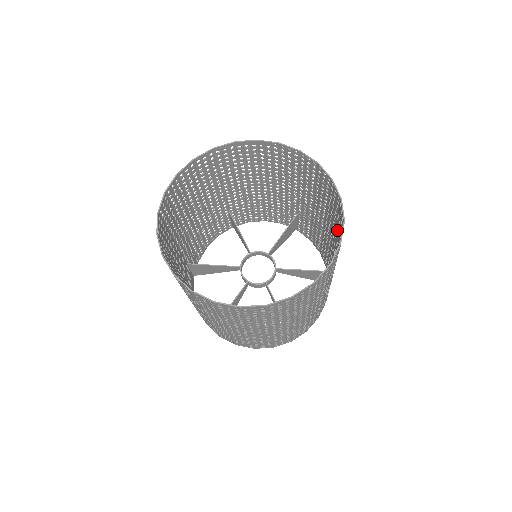
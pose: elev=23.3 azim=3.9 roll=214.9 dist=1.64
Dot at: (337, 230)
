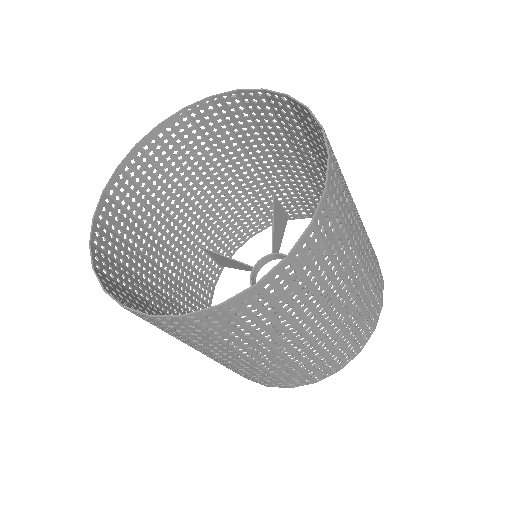
Dot at: (315, 145)
